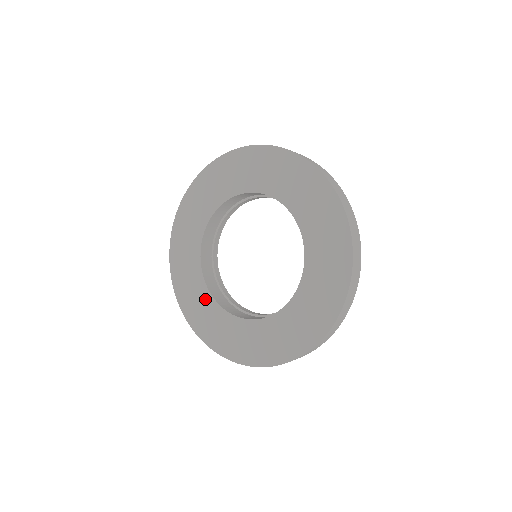
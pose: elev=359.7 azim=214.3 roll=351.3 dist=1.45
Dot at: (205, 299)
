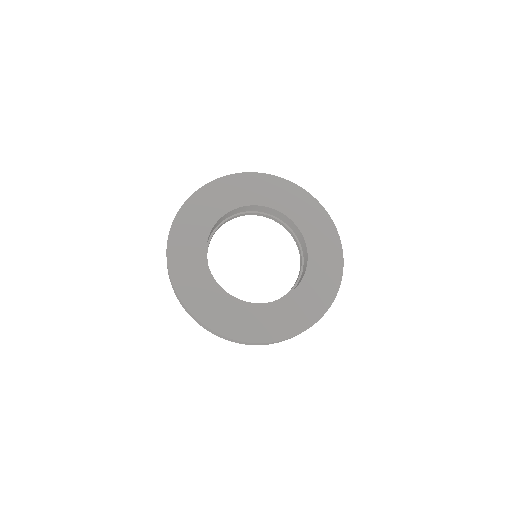
Dot at: (198, 245)
